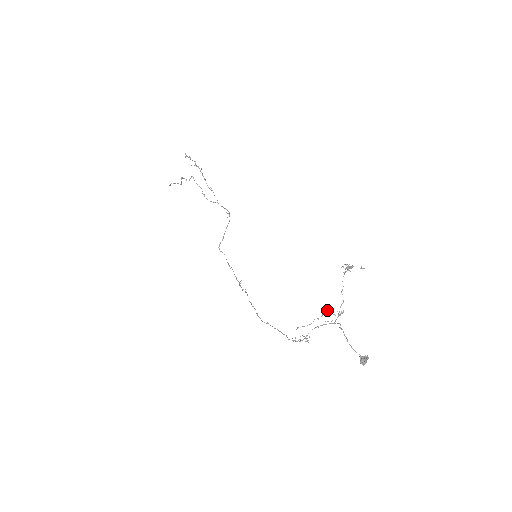
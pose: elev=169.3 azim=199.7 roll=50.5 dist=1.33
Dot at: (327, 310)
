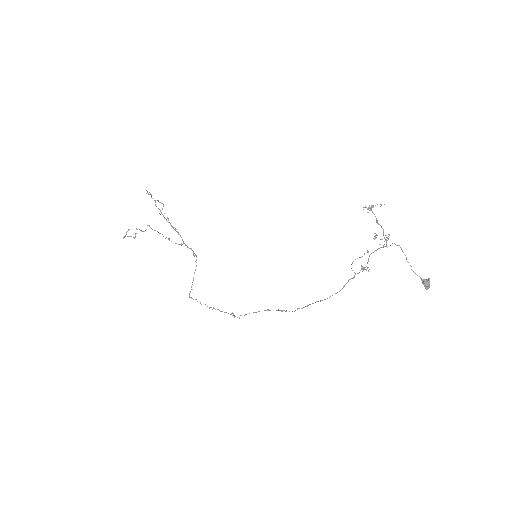
Dot at: (373, 238)
